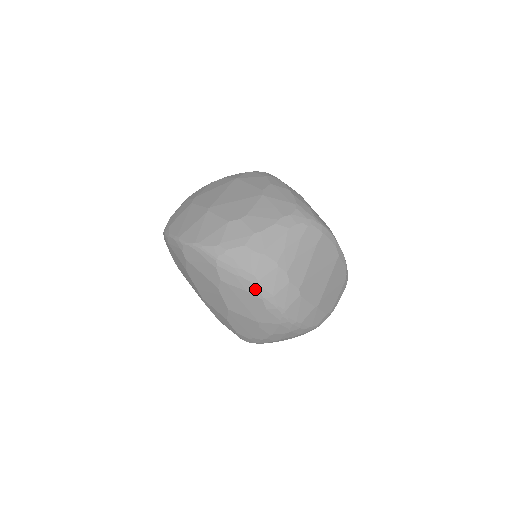
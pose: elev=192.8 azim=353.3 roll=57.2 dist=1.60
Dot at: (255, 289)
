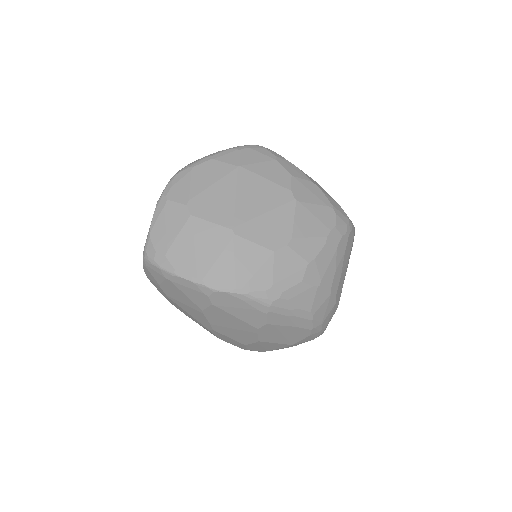
Dot at: (307, 323)
